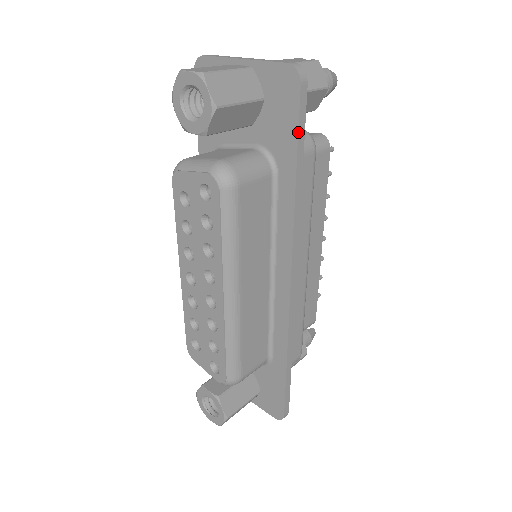
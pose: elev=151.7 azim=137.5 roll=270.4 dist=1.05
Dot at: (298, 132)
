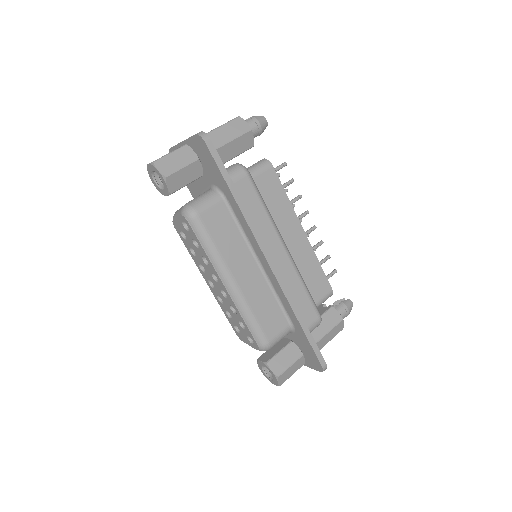
Dot at: (219, 169)
